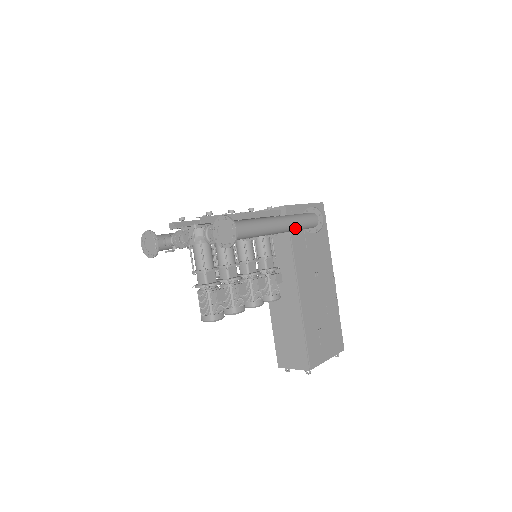
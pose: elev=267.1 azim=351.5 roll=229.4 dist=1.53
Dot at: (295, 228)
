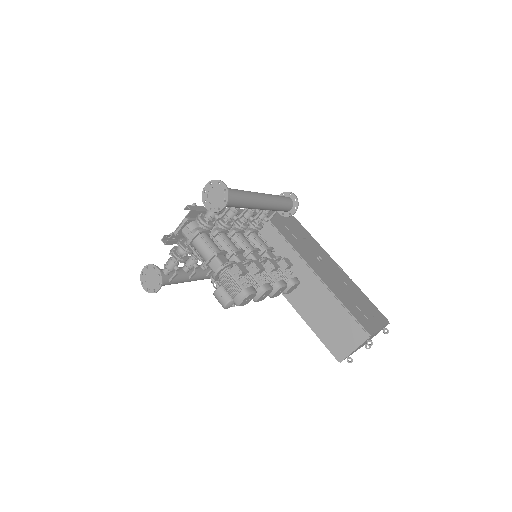
Dot at: (275, 202)
